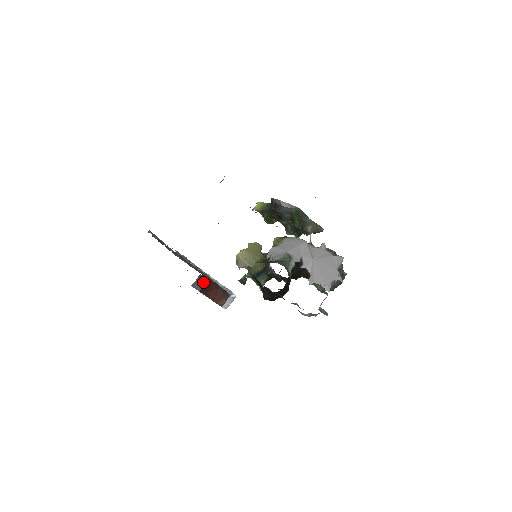
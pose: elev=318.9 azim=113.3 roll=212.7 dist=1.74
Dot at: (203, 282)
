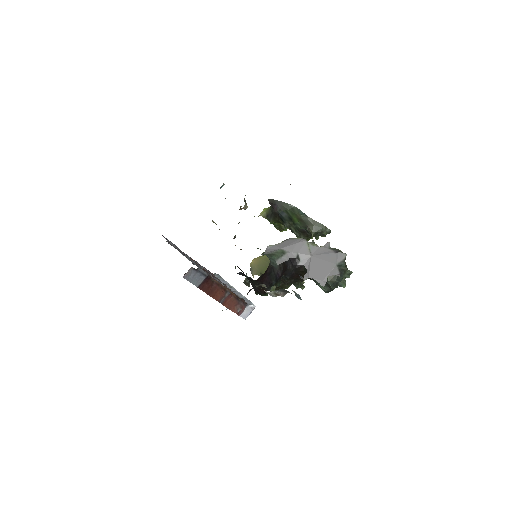
Dot at: (199, 277)
